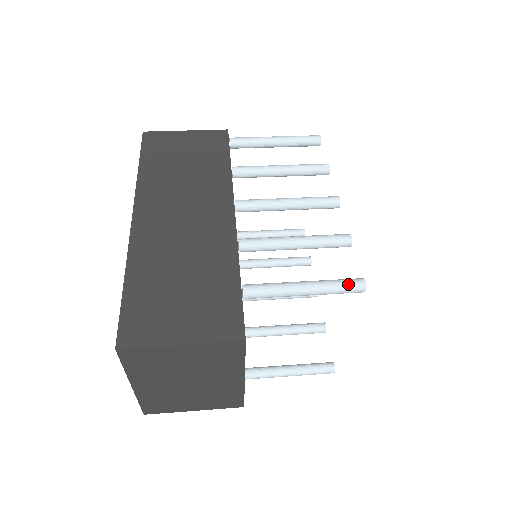
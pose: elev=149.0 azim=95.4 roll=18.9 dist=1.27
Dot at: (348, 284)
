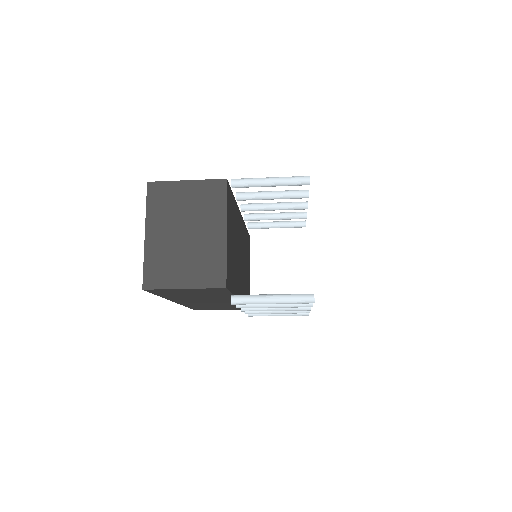
Dot at: (298, 176)
